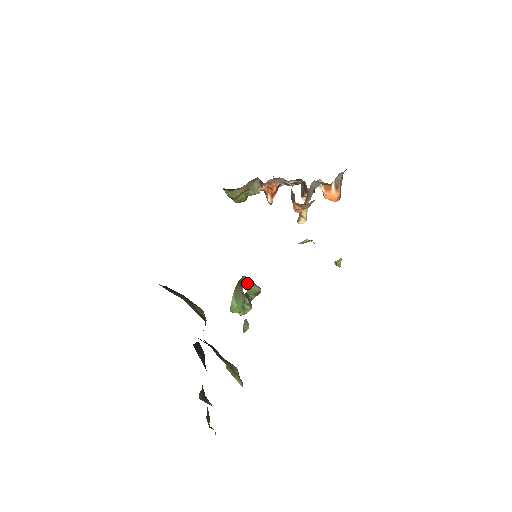
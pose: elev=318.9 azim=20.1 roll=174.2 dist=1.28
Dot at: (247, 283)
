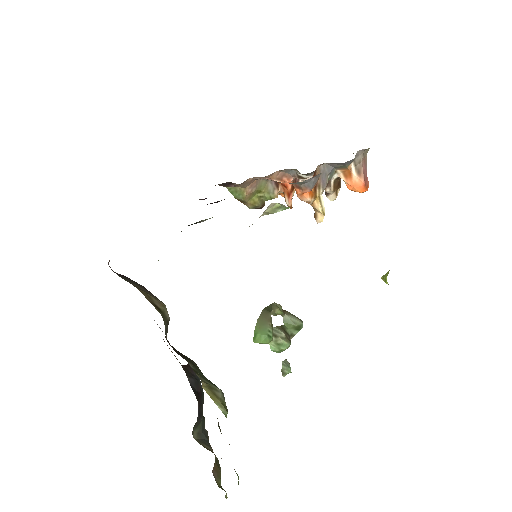
Dot at: (279, 311)
